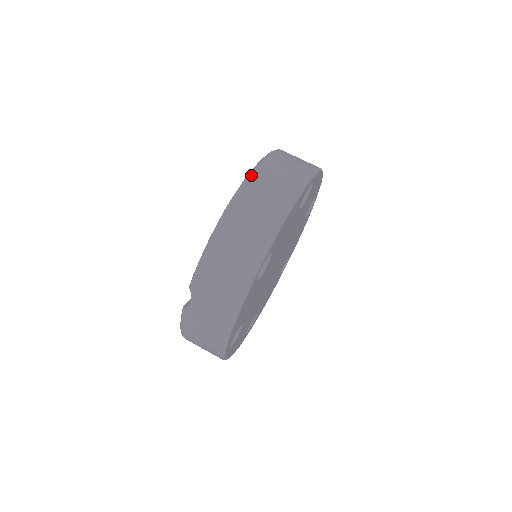
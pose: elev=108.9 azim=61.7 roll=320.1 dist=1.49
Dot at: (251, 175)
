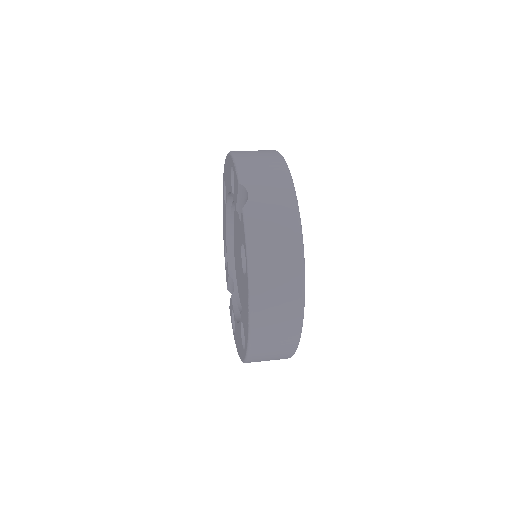
Dot at: occluded
